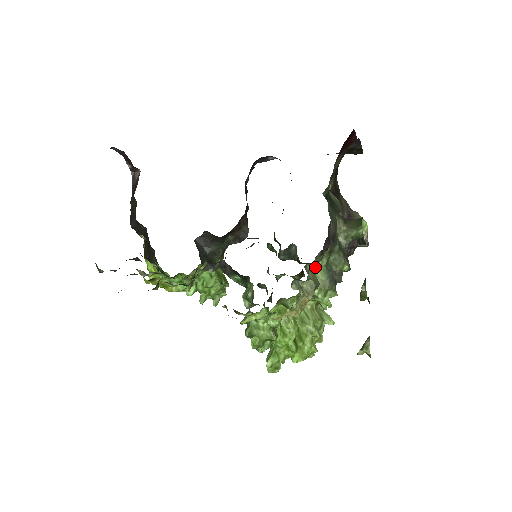
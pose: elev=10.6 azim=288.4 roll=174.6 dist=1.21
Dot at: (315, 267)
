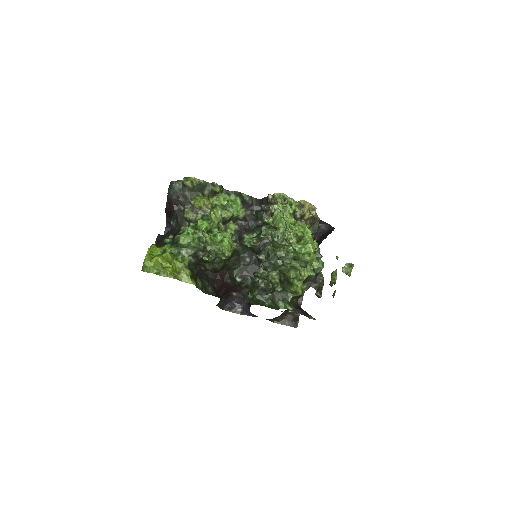
Dot at: occluded
